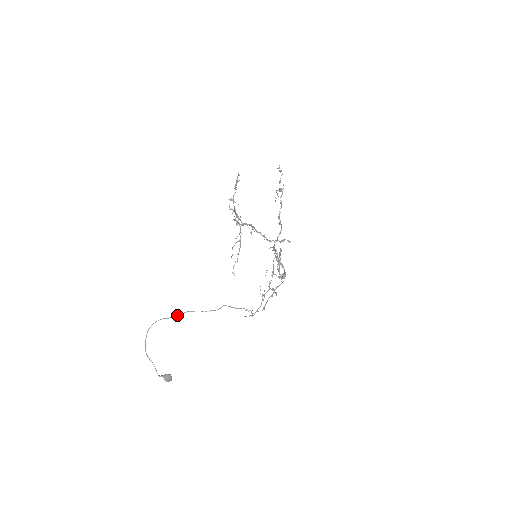
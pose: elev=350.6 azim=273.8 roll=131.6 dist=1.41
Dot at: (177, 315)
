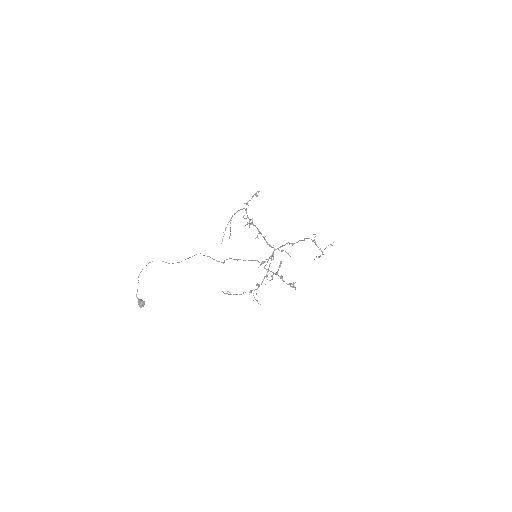
Dot at: (173, 263)
